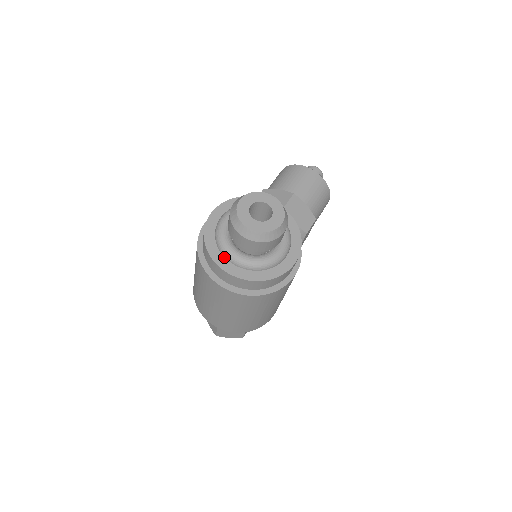
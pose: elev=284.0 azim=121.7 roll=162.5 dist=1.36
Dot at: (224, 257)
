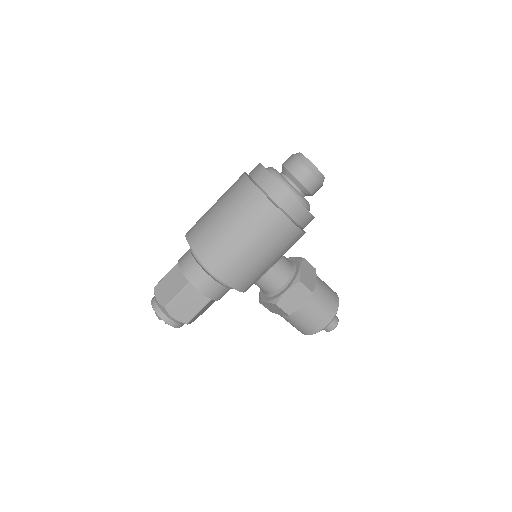
Dot at: (266, 168)
